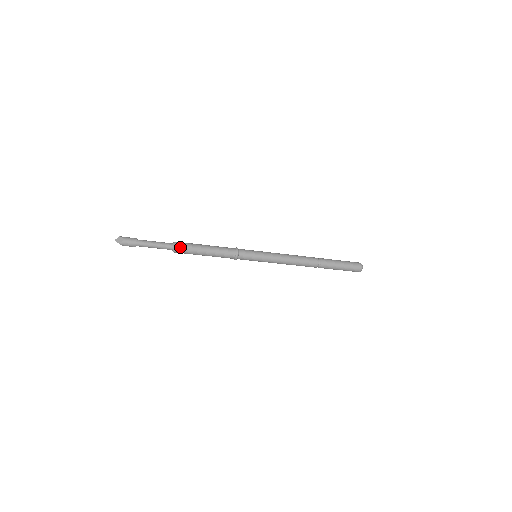
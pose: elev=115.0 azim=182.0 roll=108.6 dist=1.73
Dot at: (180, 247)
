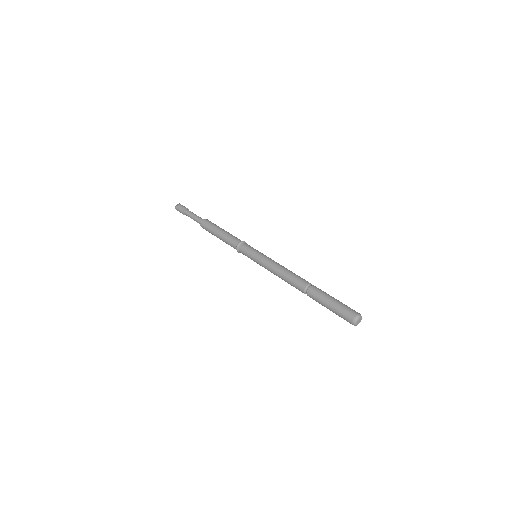
Dot at: (204, 223)
